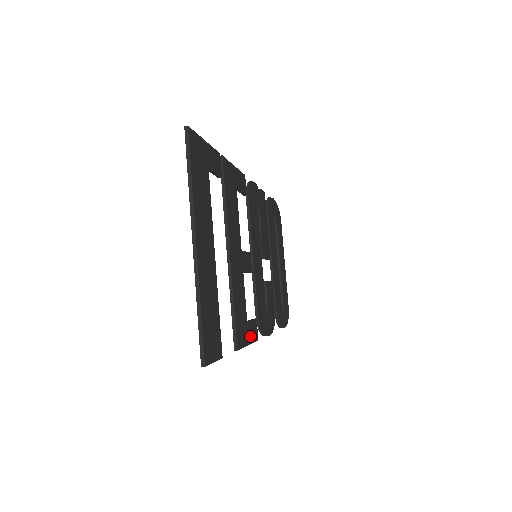
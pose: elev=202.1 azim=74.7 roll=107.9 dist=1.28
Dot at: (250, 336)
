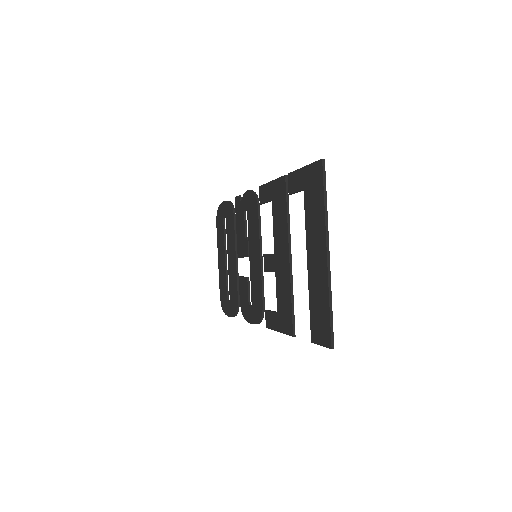
Dot at: (277, 324)
